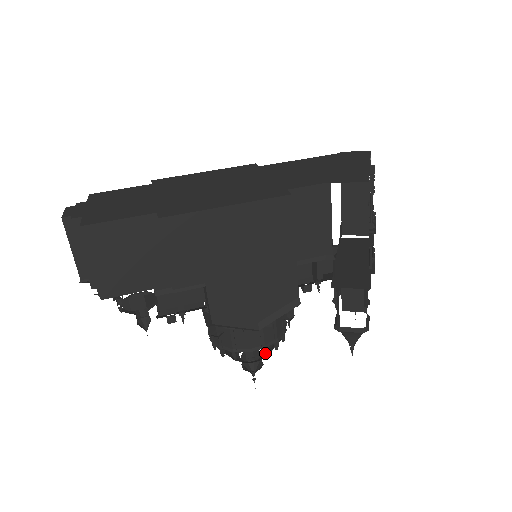
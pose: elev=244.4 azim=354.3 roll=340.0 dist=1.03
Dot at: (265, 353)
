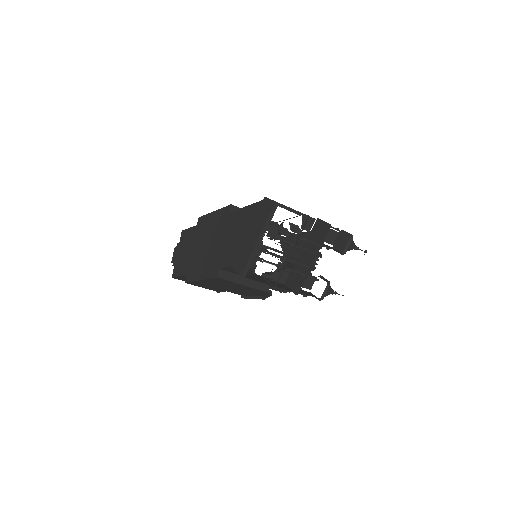
Dot at: (289, 292)
